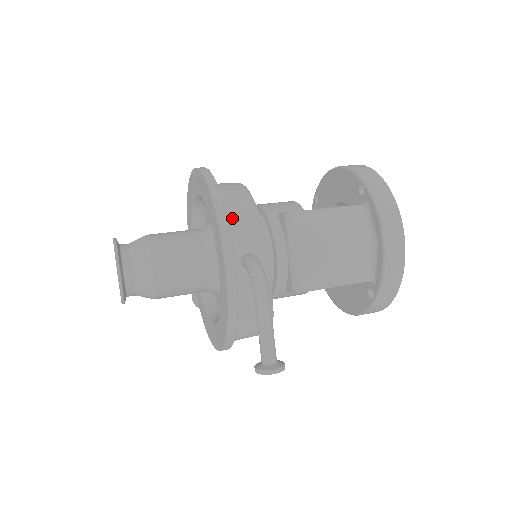
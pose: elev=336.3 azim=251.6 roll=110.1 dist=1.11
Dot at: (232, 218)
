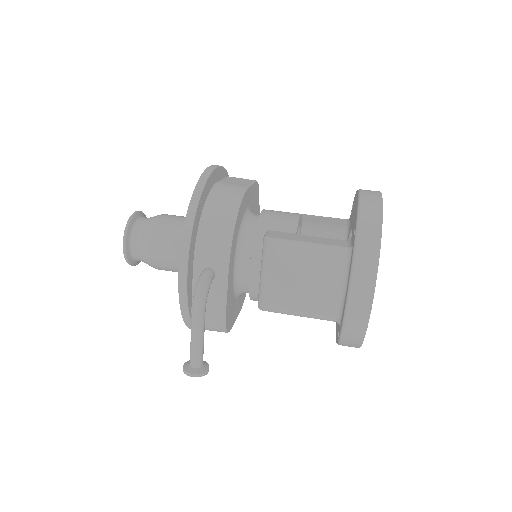
Dot at: (206, 232)
